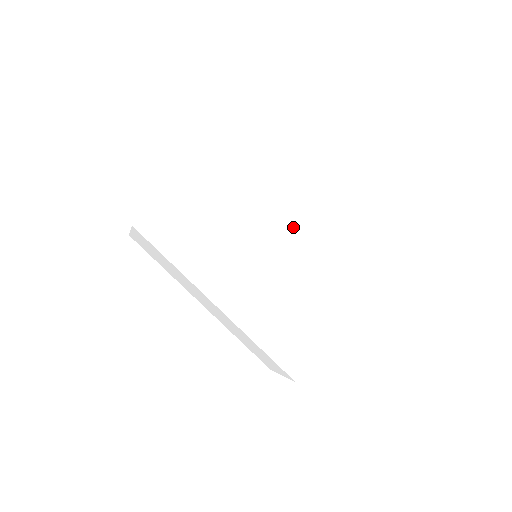
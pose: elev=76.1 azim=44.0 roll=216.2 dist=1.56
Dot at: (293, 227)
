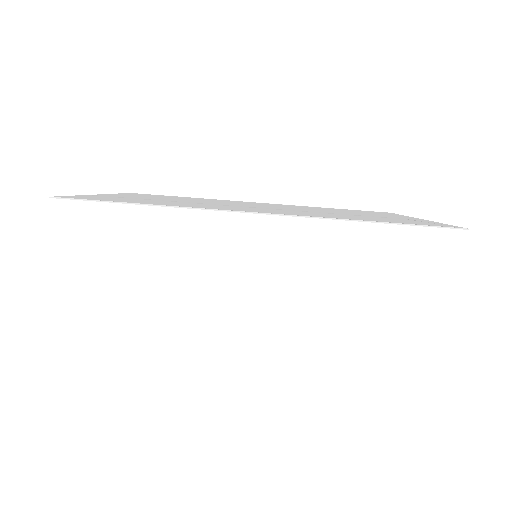
Dot at: occluded
